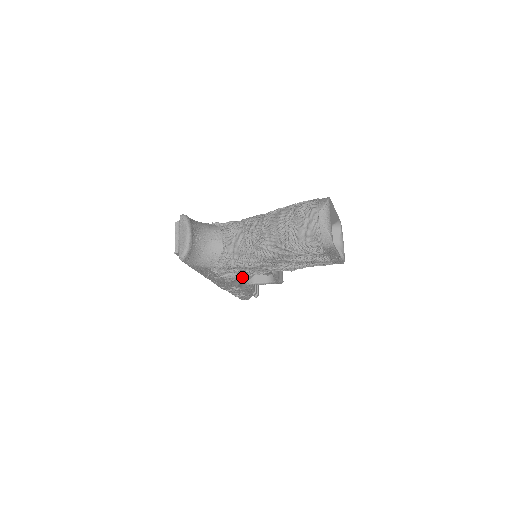
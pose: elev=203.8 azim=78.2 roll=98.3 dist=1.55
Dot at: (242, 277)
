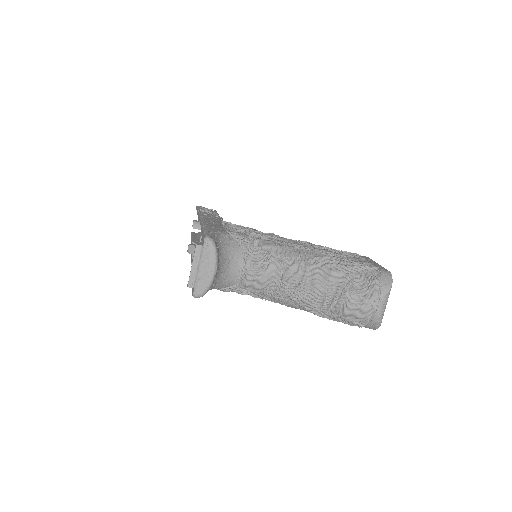
Dot at: occluded
